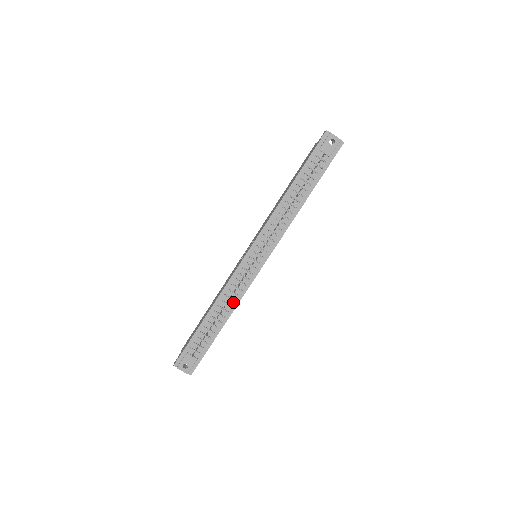
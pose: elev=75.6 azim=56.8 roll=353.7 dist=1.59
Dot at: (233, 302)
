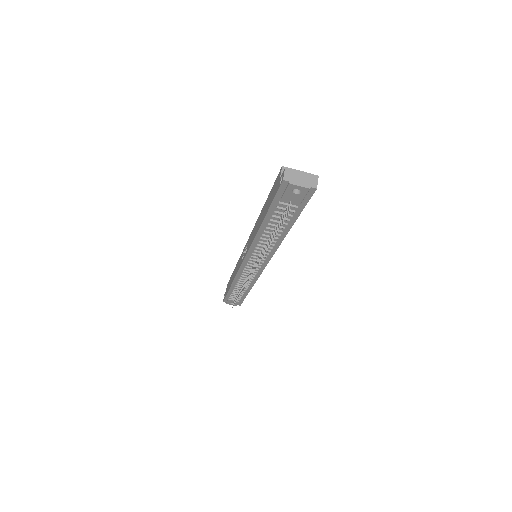
Dot at: (250, 282)
